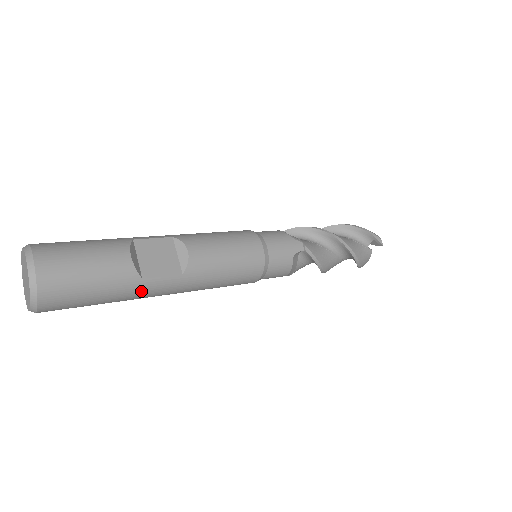
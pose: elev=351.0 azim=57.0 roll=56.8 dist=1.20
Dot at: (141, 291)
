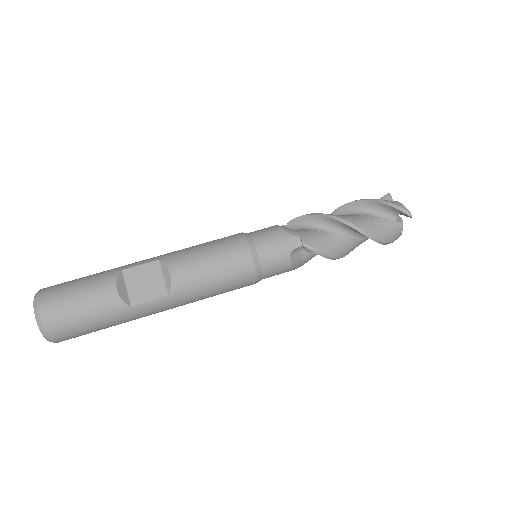
Dot at: (135, 315)
